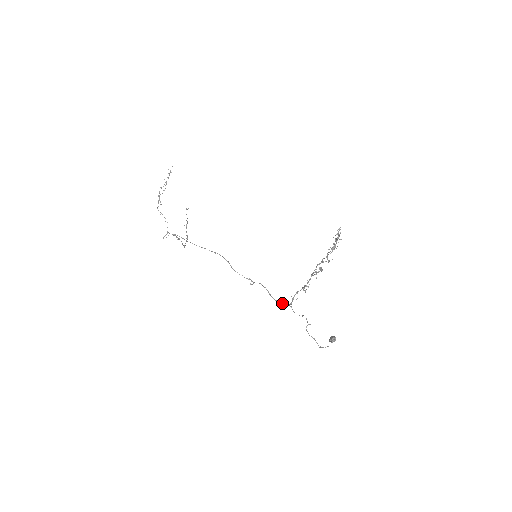
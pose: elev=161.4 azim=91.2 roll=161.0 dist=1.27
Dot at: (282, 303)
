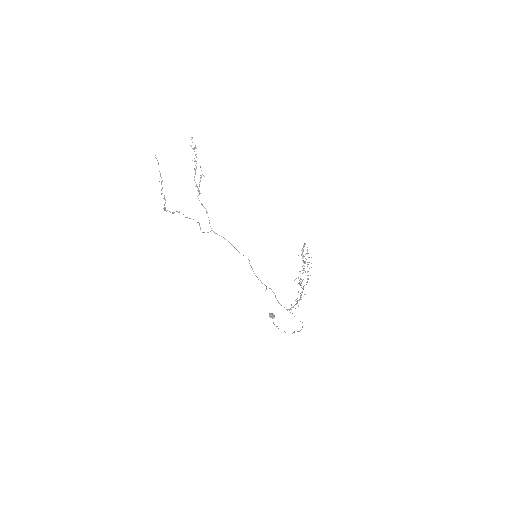
Dot at: occluded
